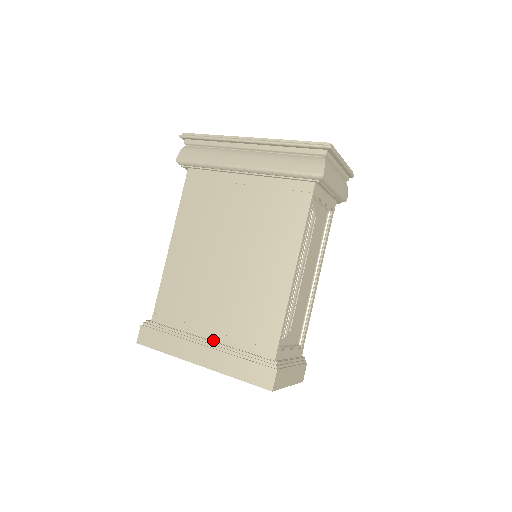
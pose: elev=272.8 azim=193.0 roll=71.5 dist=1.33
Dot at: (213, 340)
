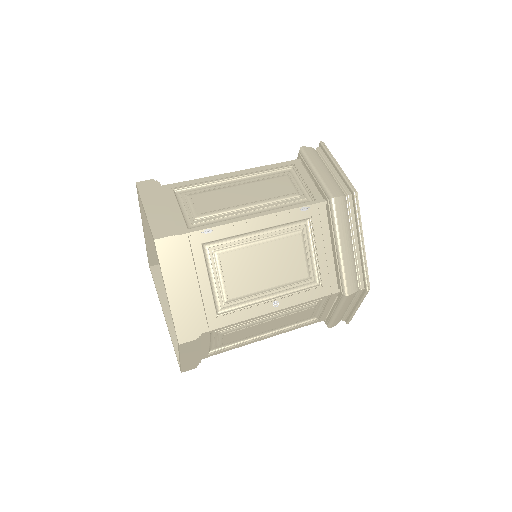
Dot at: occluded
